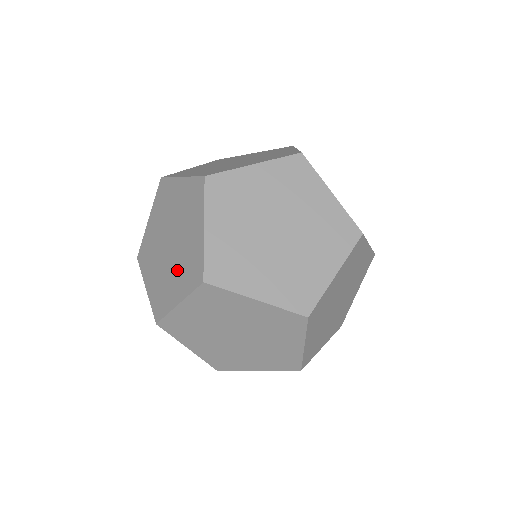
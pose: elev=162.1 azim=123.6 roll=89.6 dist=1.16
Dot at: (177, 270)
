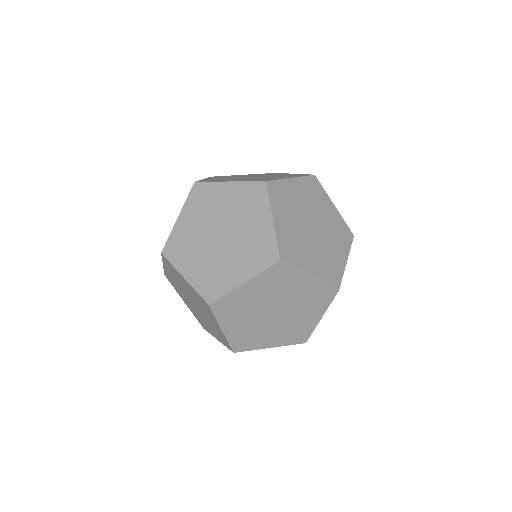
Dot at: occluded
